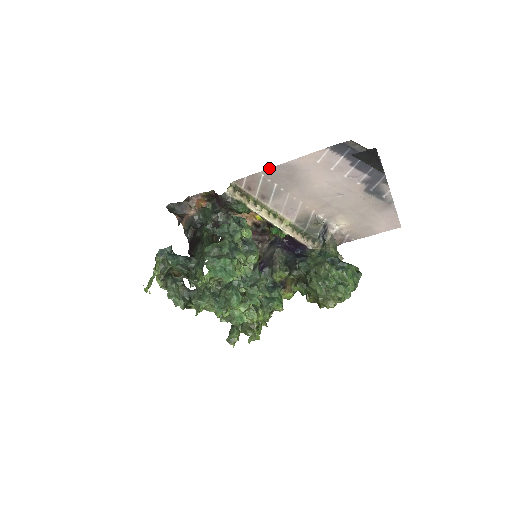
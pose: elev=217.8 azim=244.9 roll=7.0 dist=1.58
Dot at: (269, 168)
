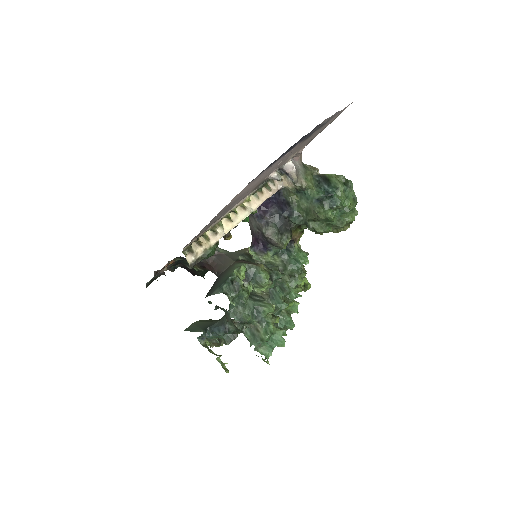
Dot at: (205, 226)
